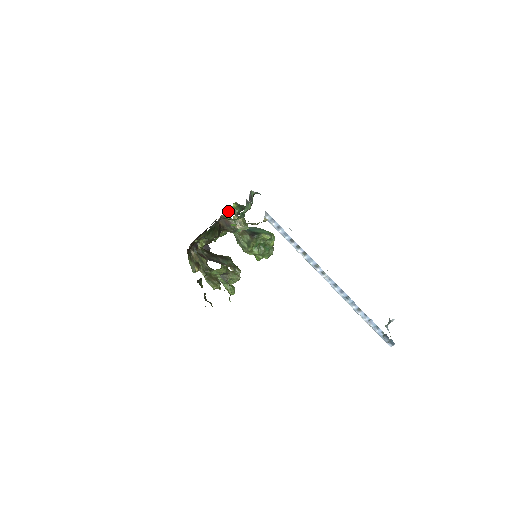
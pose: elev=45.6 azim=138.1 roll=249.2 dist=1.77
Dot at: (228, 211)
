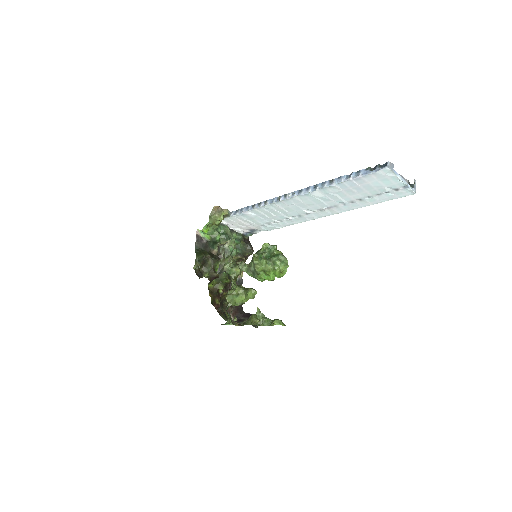
Dot at: occluded
